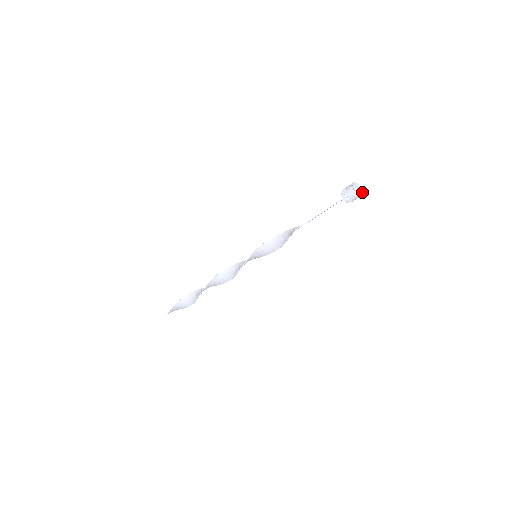
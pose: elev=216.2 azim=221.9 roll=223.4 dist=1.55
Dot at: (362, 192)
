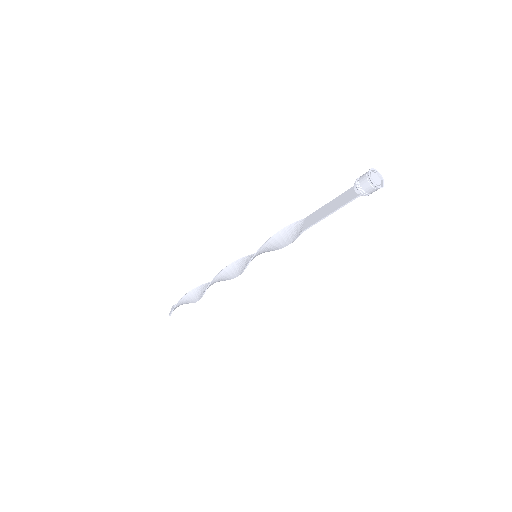
Dot at: (381, 178)
